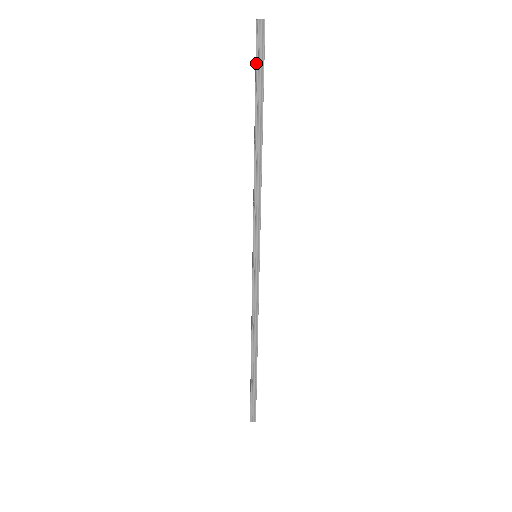
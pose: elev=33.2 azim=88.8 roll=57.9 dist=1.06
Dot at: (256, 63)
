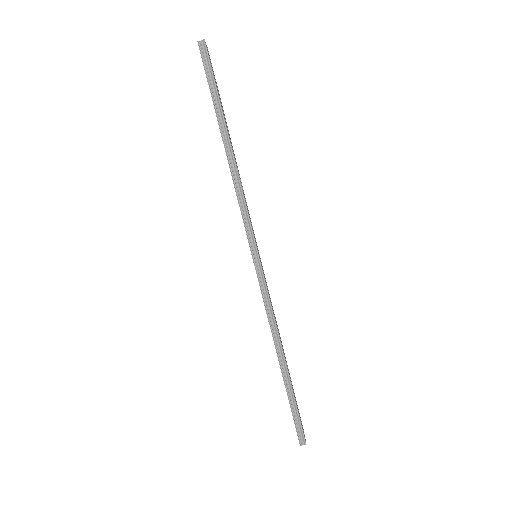
Dot at: (206, 76)
